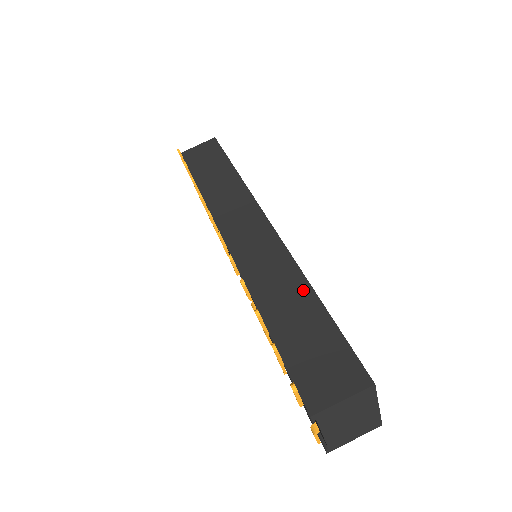
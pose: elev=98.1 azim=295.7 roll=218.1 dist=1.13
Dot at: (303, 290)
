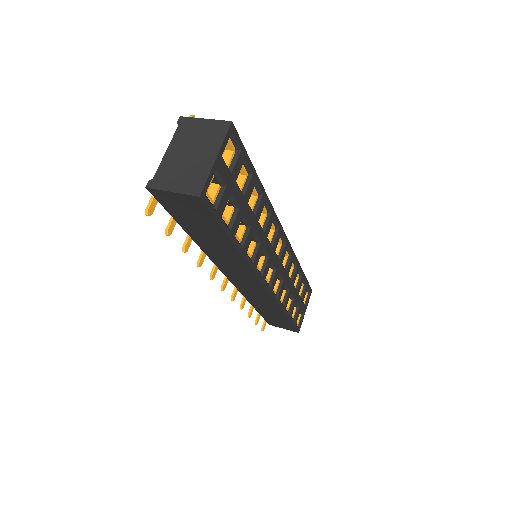
Dot at: occluded
